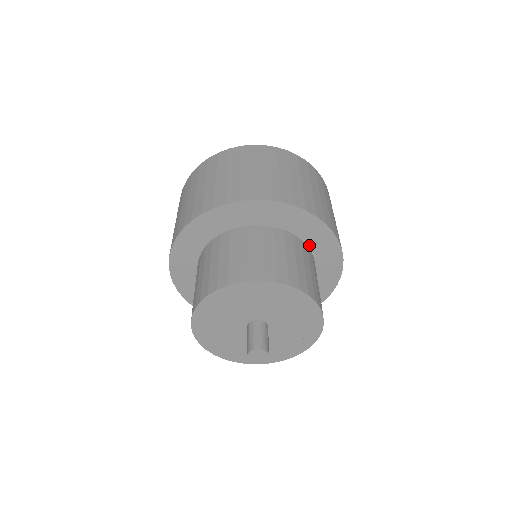
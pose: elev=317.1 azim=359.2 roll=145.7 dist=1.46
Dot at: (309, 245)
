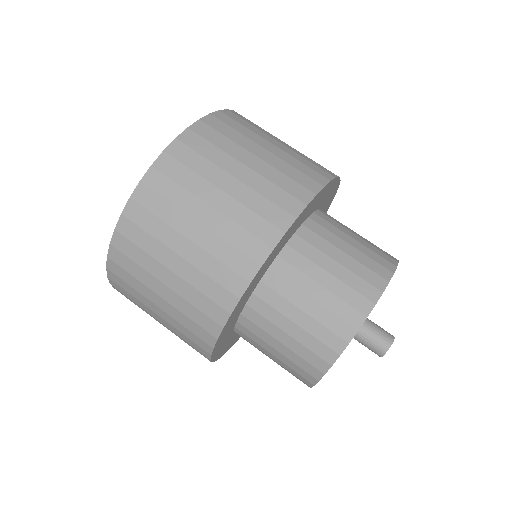
Dot at: (321, 208)
